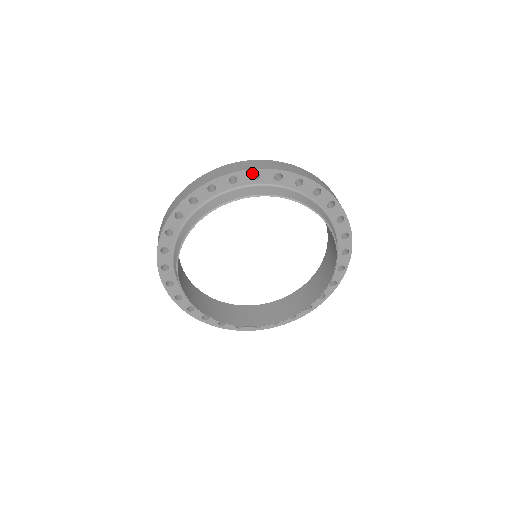
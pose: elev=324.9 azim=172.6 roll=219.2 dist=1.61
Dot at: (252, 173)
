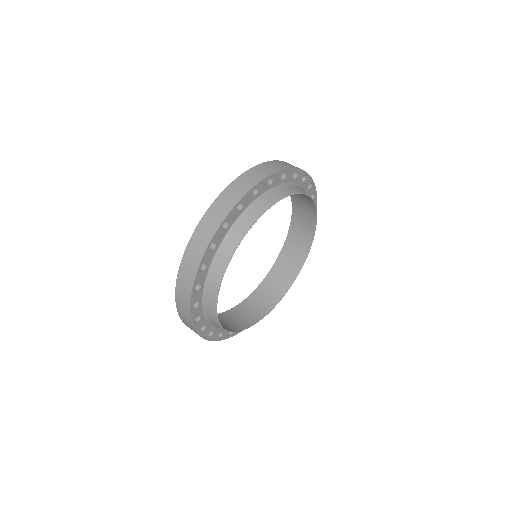
Dot at: (236, 207)
